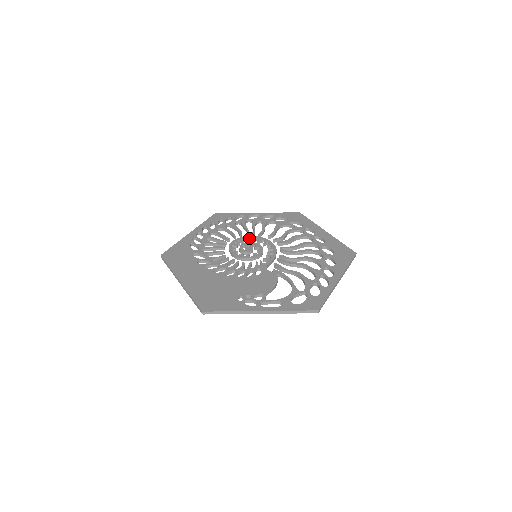
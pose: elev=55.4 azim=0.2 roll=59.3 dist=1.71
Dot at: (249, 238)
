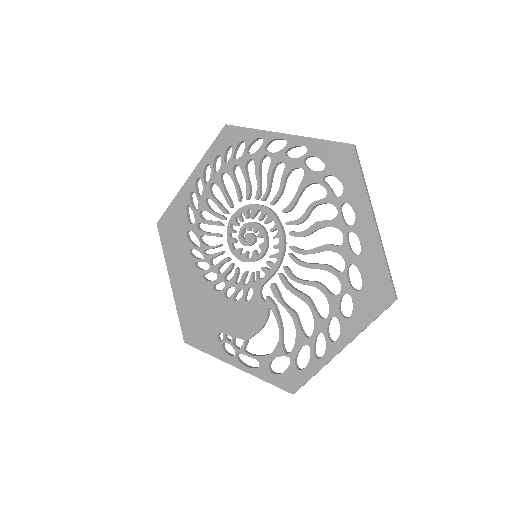
Dot at: (255, 211)
